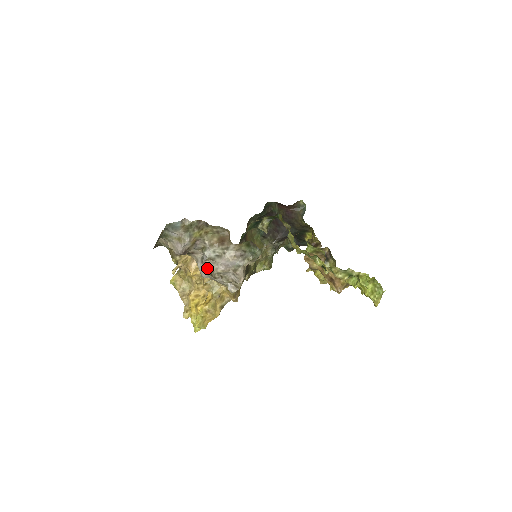
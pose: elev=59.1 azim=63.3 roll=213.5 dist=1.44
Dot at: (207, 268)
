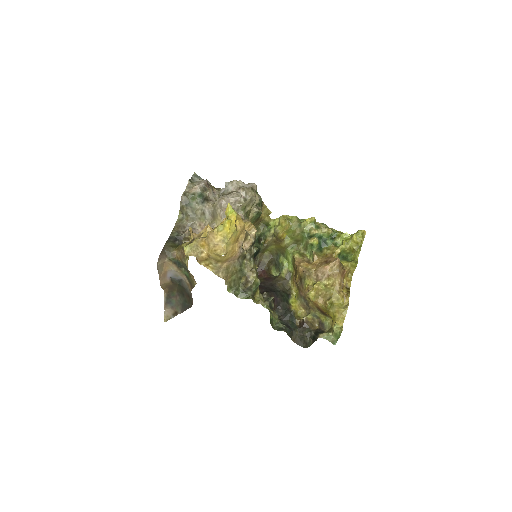
Dot at: (226, 194)
